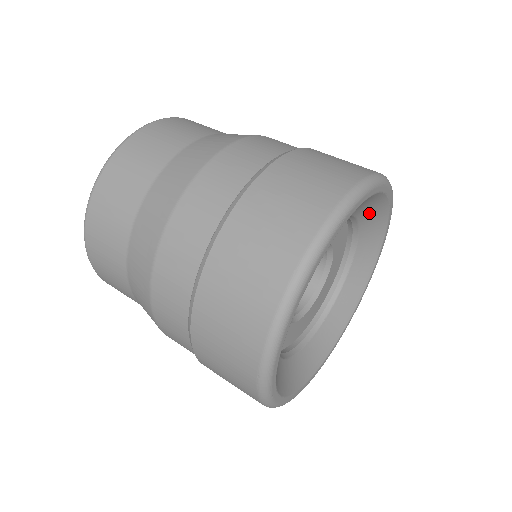
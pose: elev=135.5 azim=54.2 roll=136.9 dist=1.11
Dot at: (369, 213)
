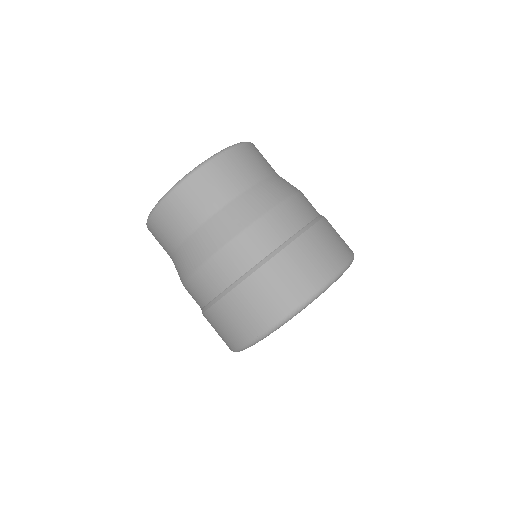
Dot at: occluded
